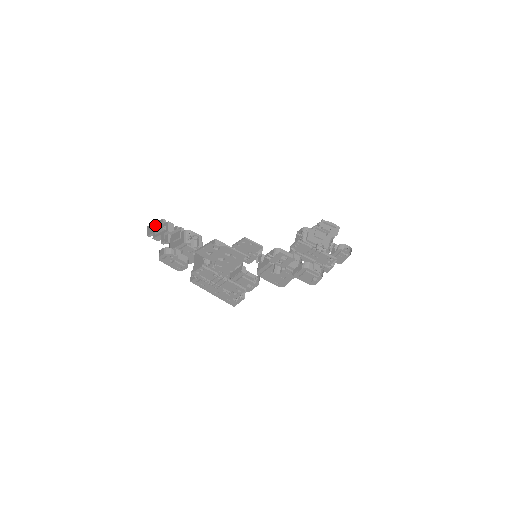
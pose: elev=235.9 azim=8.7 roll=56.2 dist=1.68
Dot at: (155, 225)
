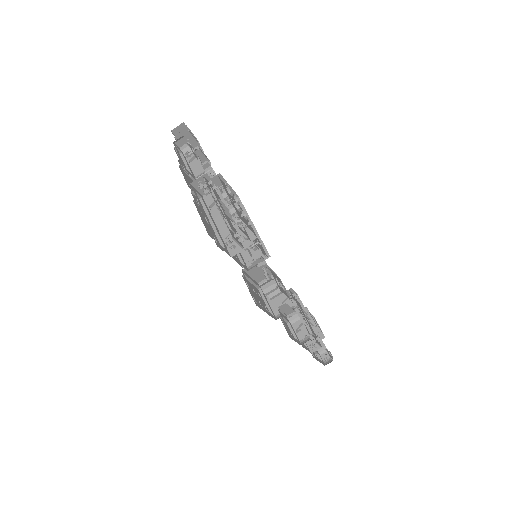
Dot at: occluded
